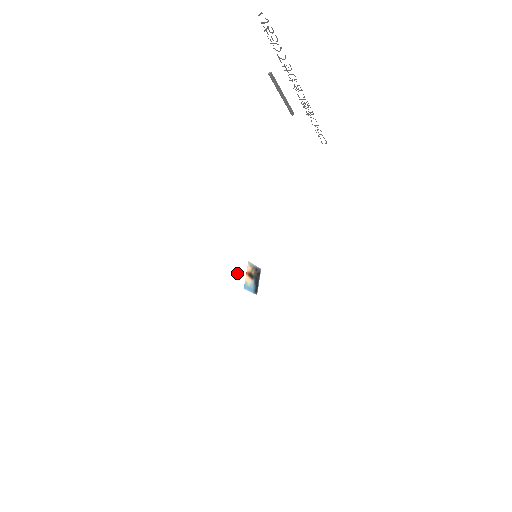
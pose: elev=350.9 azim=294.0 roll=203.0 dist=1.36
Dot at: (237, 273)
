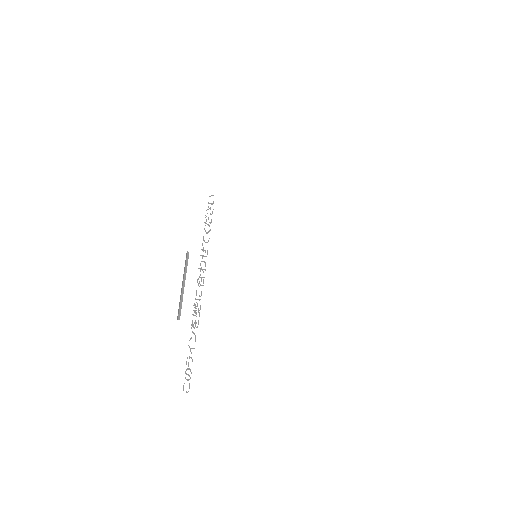
Dot at: (271, 211)
